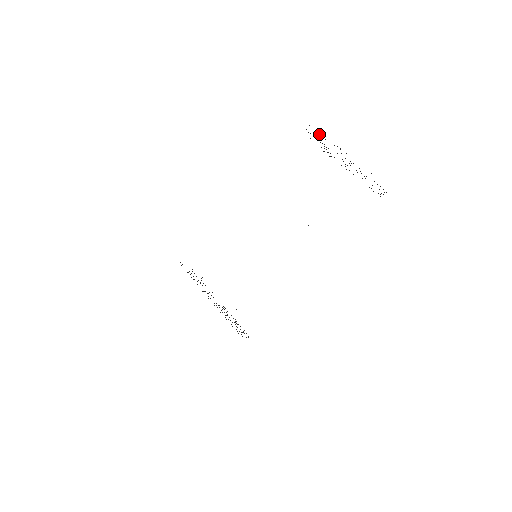
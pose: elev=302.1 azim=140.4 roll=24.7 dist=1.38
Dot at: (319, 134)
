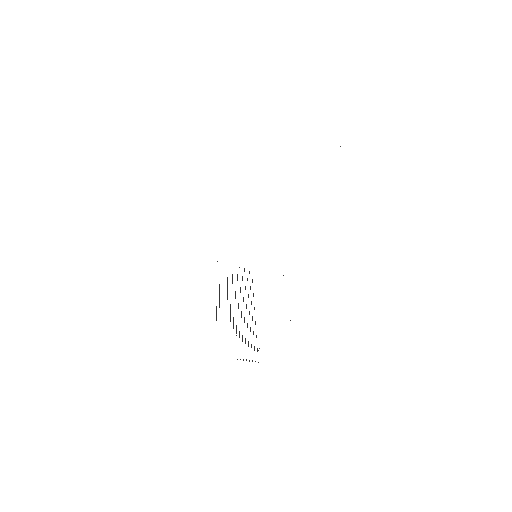
Dot at: occluded
